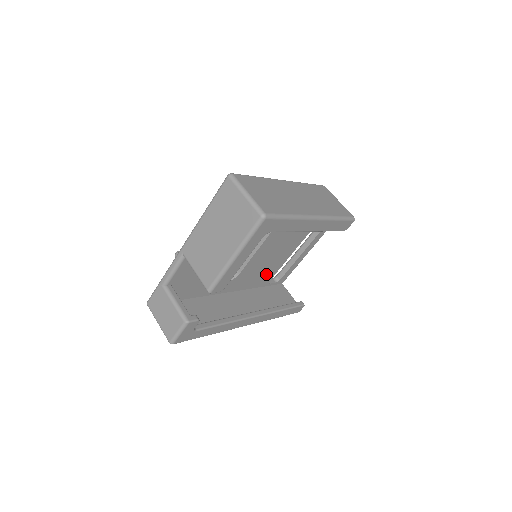
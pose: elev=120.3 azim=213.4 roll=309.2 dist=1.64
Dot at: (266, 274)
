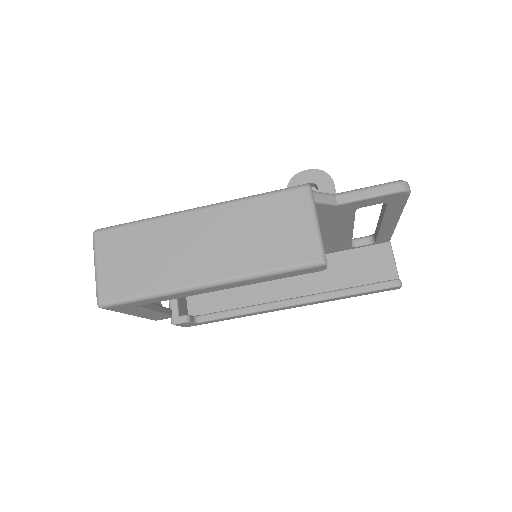
Dot at: (330, 246)
